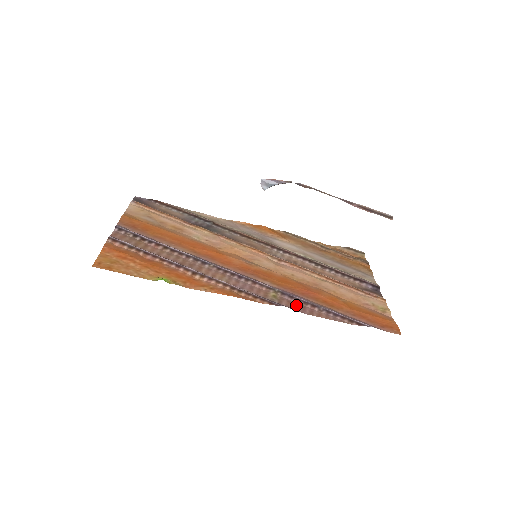
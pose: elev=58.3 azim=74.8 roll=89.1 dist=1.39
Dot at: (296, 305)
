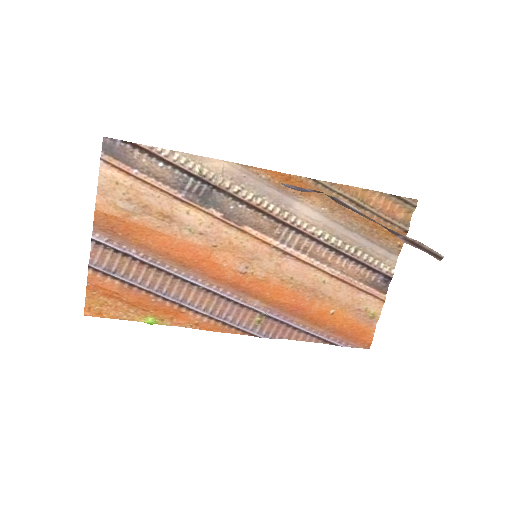
Dot at: (278, 328)
